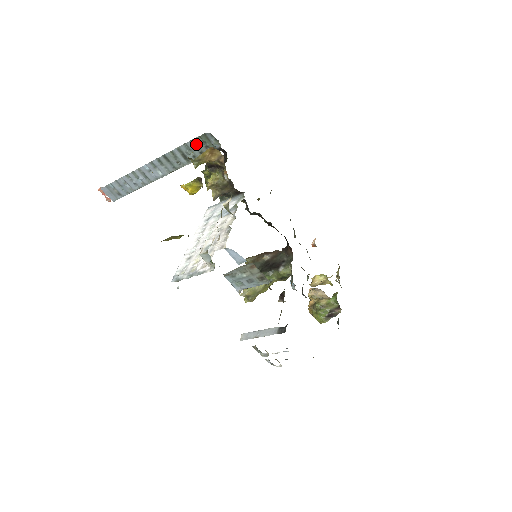
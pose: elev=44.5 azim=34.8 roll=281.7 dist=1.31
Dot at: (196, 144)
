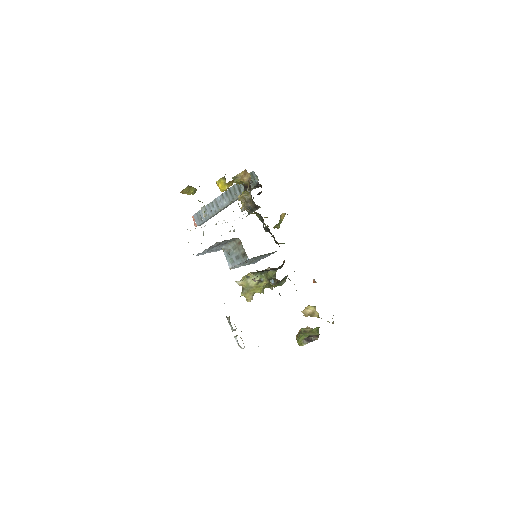
Dot at: occluded
